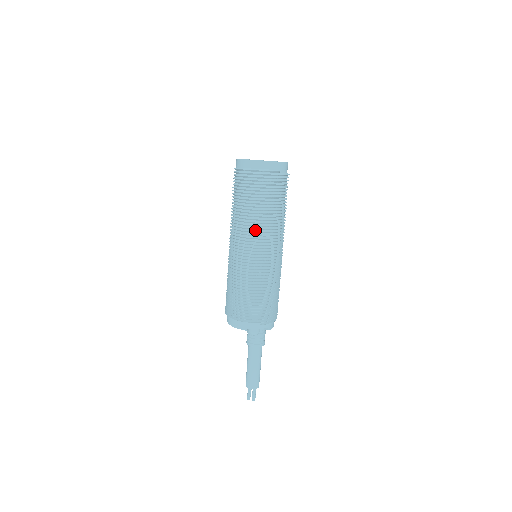
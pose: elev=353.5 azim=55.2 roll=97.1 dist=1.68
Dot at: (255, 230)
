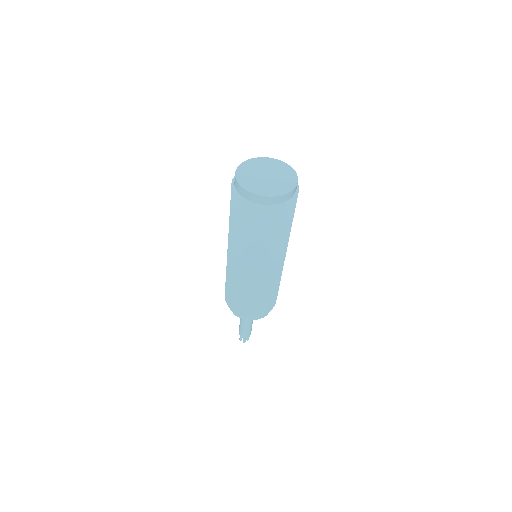
Dot at: (282, 248)
